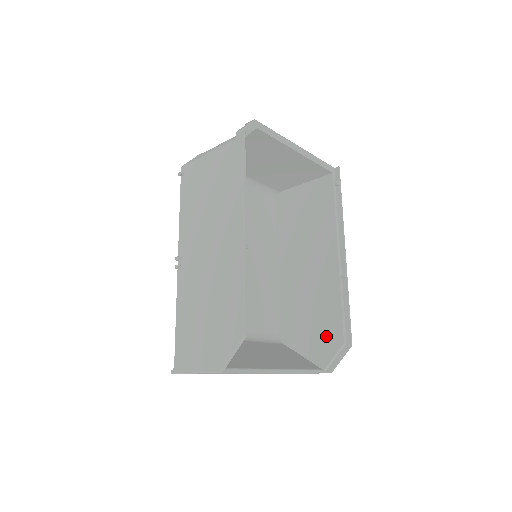
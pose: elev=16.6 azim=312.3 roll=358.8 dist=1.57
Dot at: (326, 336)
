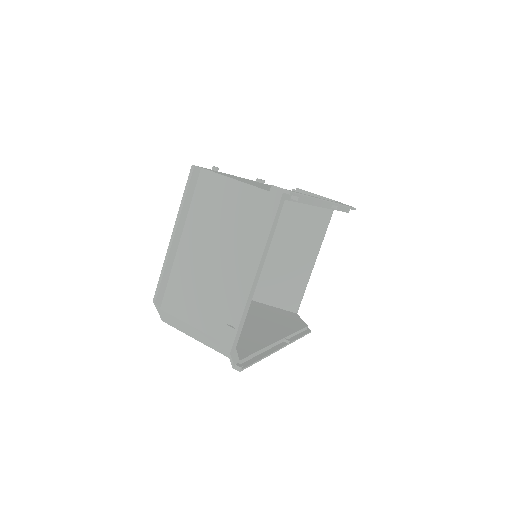
Dot at: occluded
